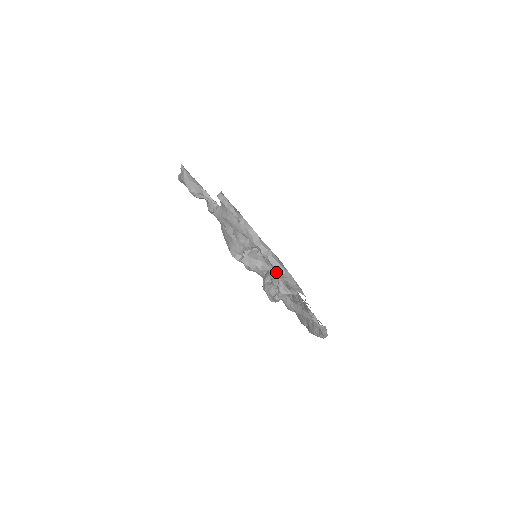
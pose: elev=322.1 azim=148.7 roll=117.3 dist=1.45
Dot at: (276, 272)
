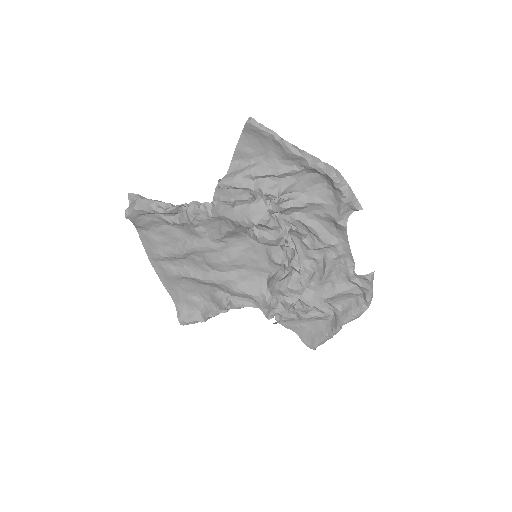
Dot at: (309, 224)
